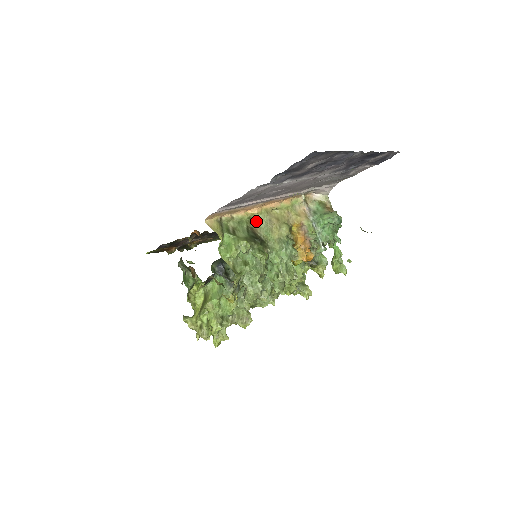
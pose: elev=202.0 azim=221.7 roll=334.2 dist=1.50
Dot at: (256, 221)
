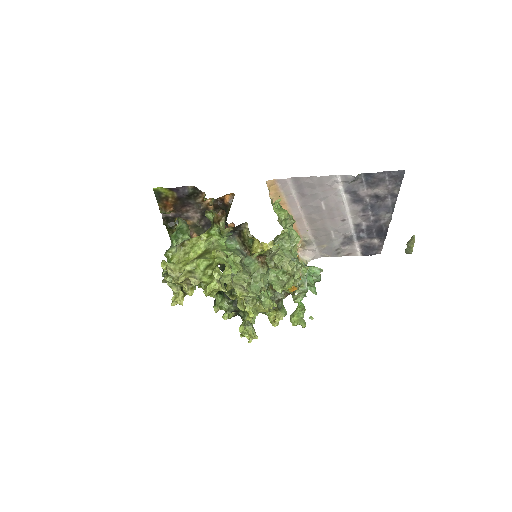
Dot at: occluded
